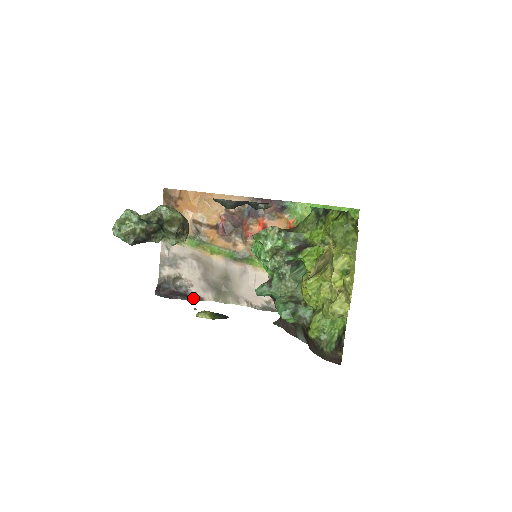
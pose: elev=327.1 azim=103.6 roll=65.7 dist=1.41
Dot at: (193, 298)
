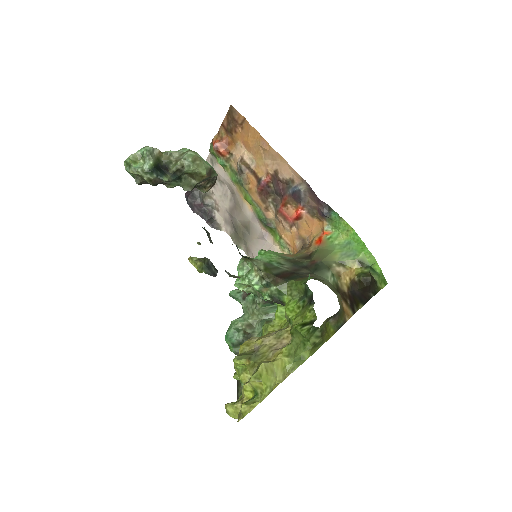
Dot at: (212, 223)
